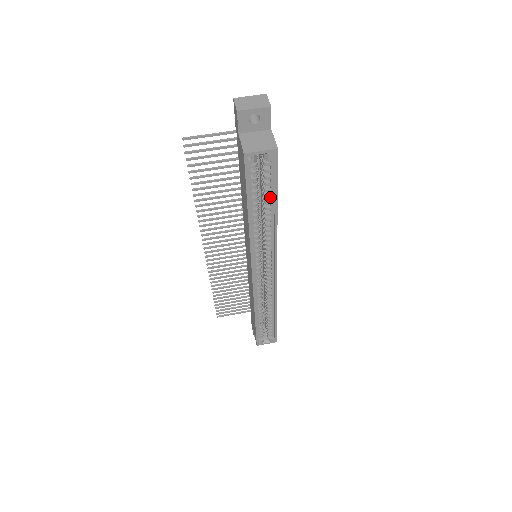
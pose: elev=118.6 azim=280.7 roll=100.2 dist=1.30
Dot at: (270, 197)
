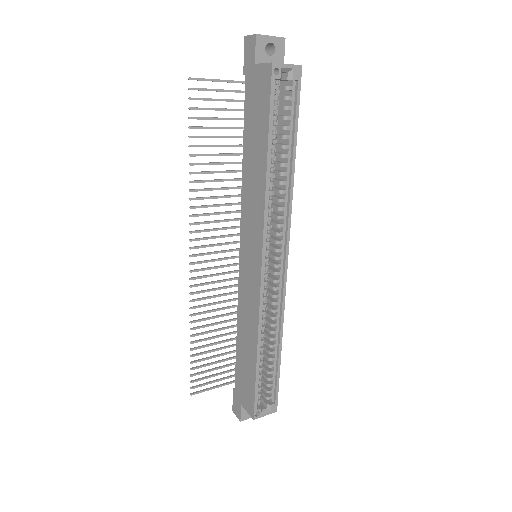
Dot at: (288, 138)
